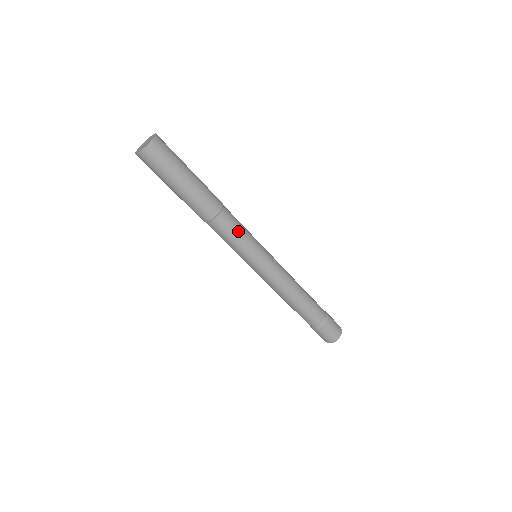
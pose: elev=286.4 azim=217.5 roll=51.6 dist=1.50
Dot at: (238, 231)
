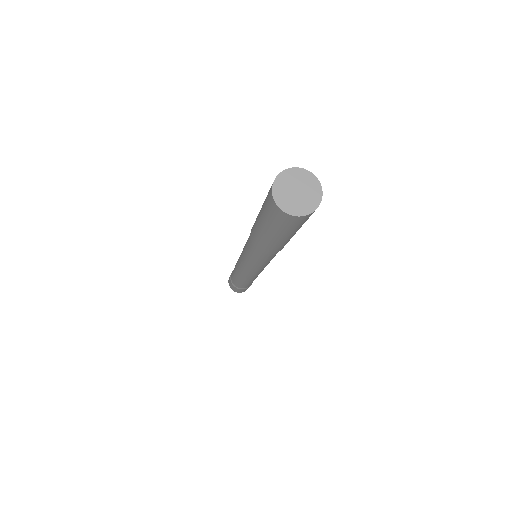
Dot at: occluded
